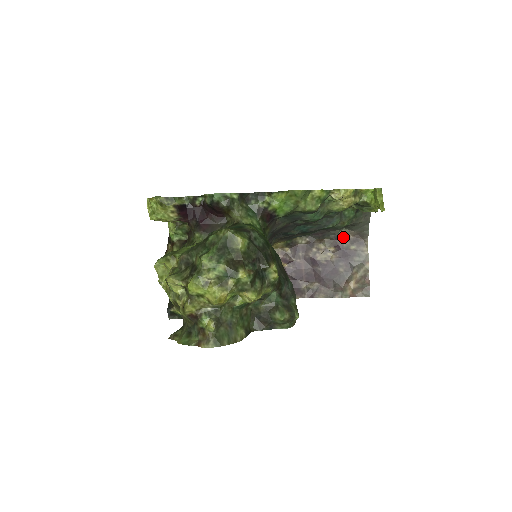
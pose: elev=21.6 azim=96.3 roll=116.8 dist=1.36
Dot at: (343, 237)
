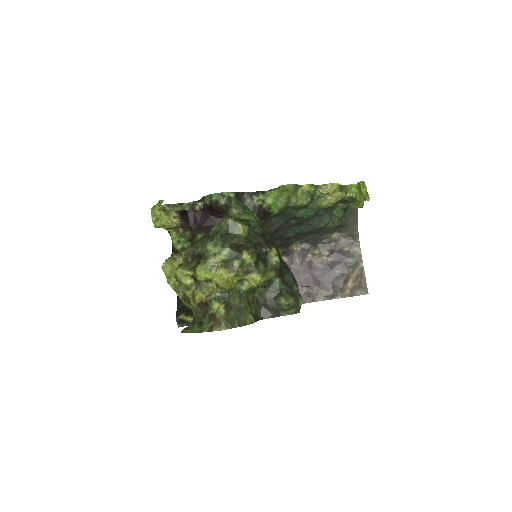
Dot at: (335, 240)
